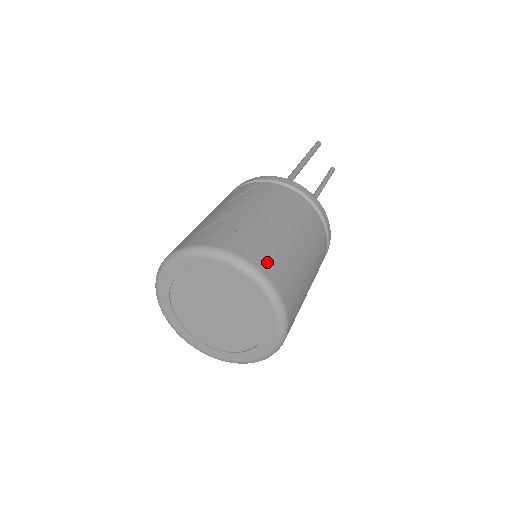
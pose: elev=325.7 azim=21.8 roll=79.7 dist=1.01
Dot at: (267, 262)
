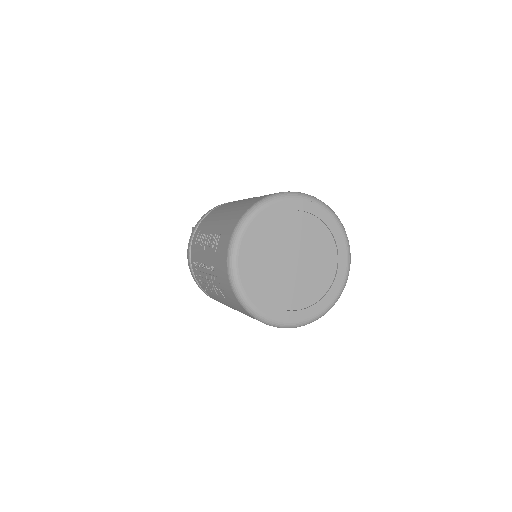
Dot at: occluded
